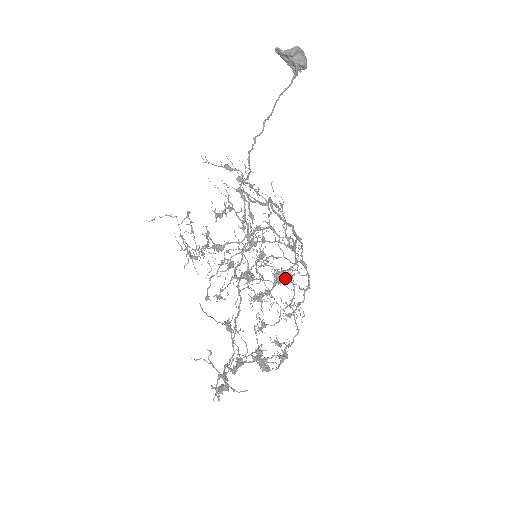
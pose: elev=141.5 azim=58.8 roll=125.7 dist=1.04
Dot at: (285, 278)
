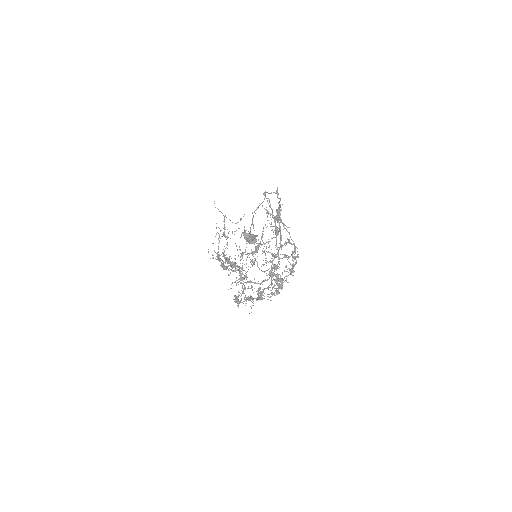
Dot at: occluded
